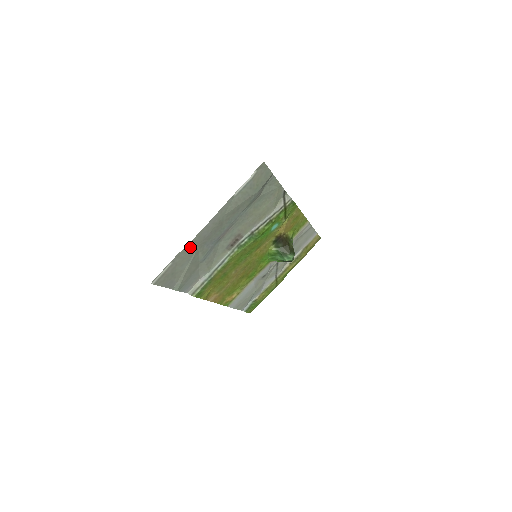
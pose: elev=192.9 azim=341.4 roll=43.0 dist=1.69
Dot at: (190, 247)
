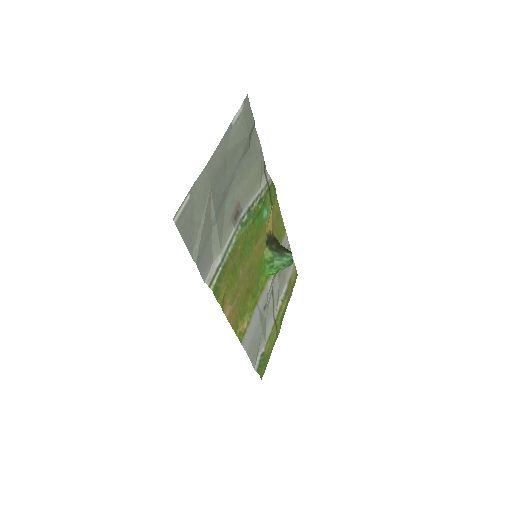
Dot at: (204, 180)
